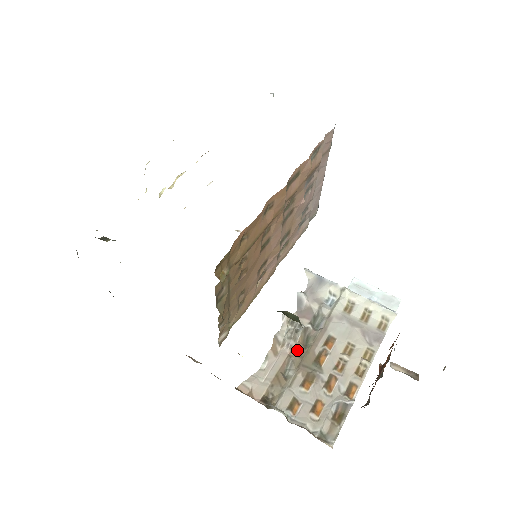
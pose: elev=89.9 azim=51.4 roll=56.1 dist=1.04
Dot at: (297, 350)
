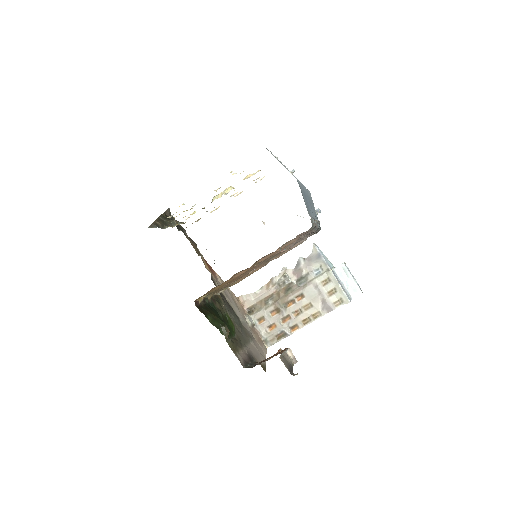
Dot at: (279, 292)
